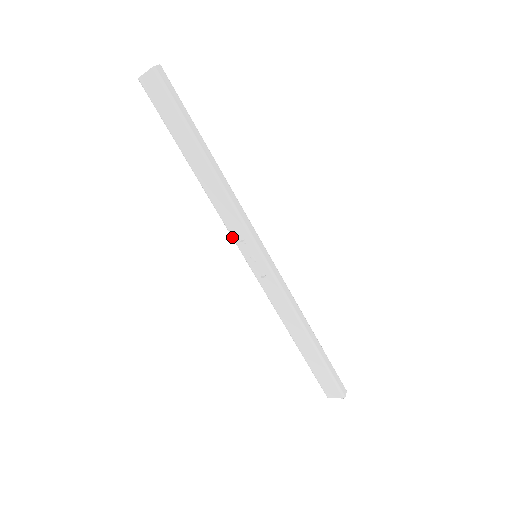
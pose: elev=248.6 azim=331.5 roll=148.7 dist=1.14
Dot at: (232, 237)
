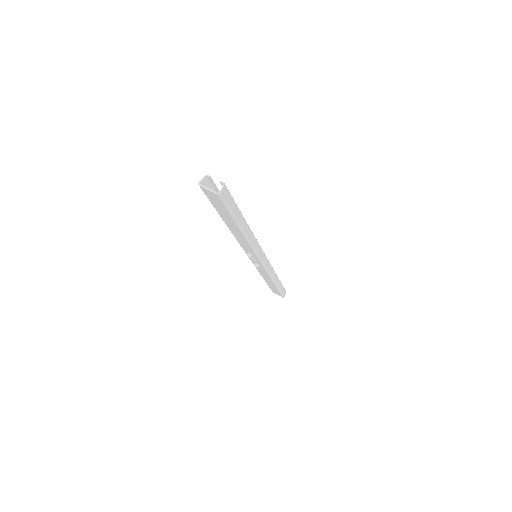
Dot at: occluded
